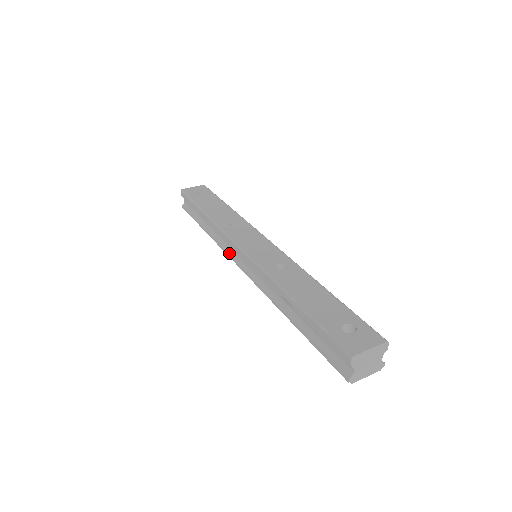
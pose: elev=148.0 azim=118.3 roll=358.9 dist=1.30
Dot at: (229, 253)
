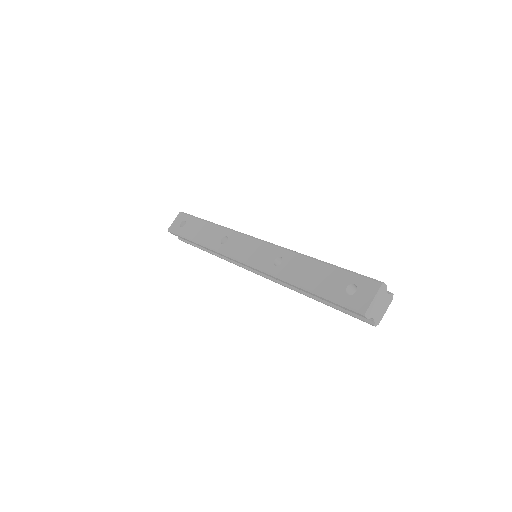
Dot at: (237, 264)
